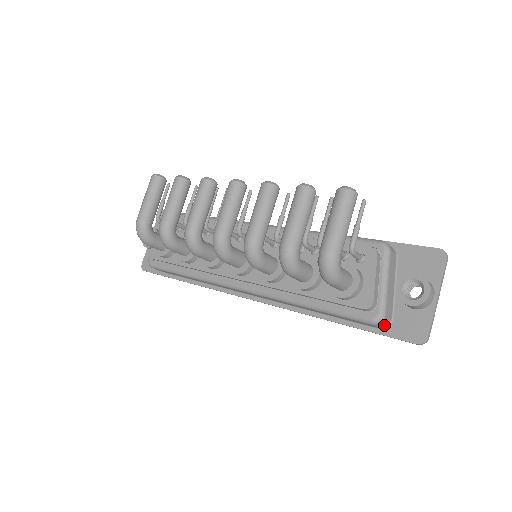
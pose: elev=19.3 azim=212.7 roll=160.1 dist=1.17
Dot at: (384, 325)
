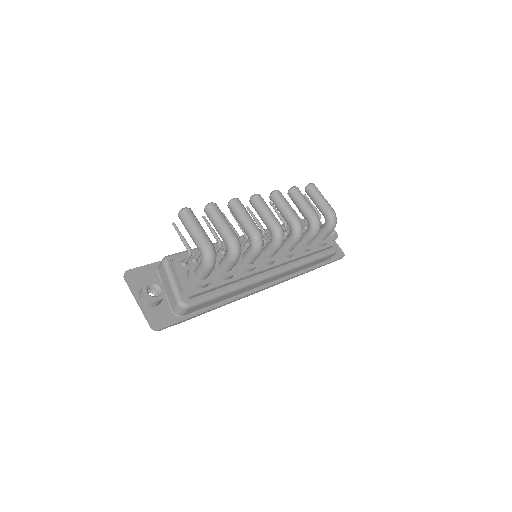
Dot at: occluded
